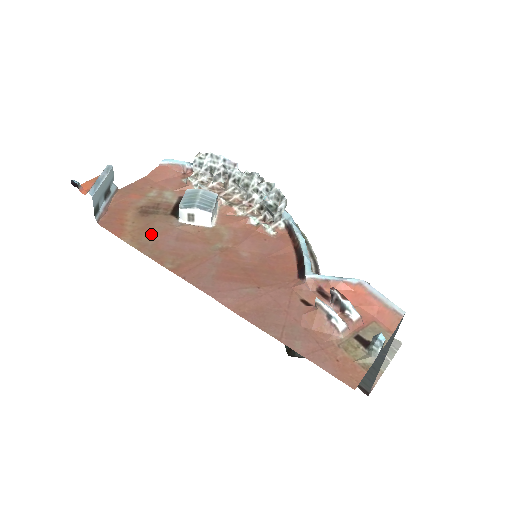
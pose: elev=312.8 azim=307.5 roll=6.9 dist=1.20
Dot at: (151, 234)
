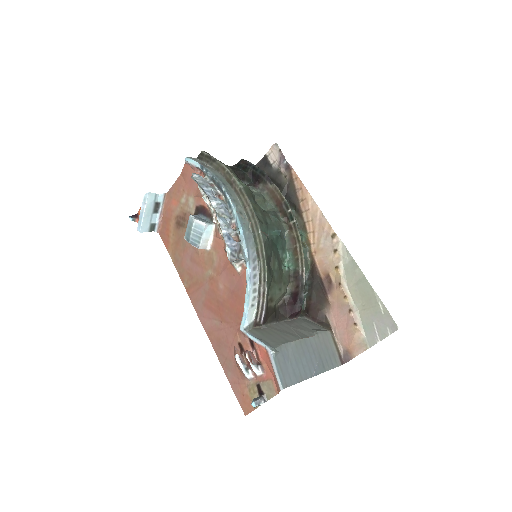
Dot at: (180, 250)
